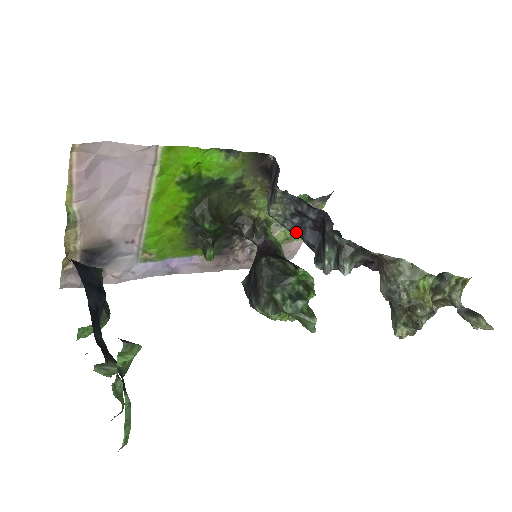
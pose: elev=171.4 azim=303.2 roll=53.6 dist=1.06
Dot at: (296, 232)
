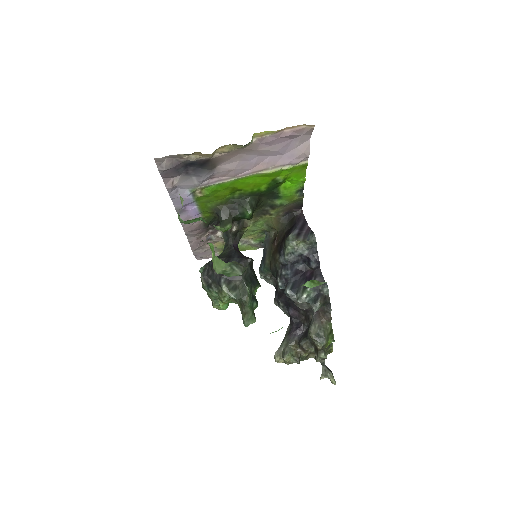
Dot at: (287, 263)
